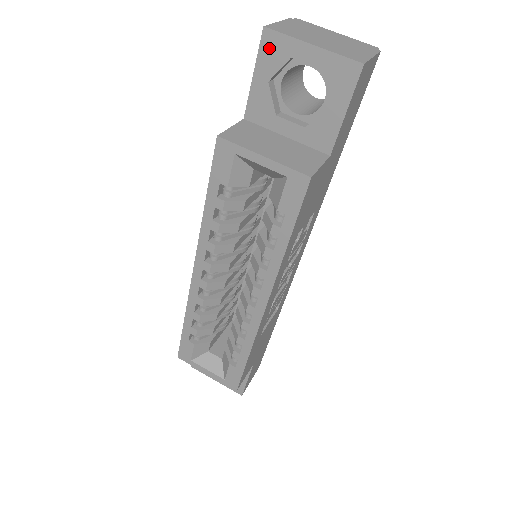
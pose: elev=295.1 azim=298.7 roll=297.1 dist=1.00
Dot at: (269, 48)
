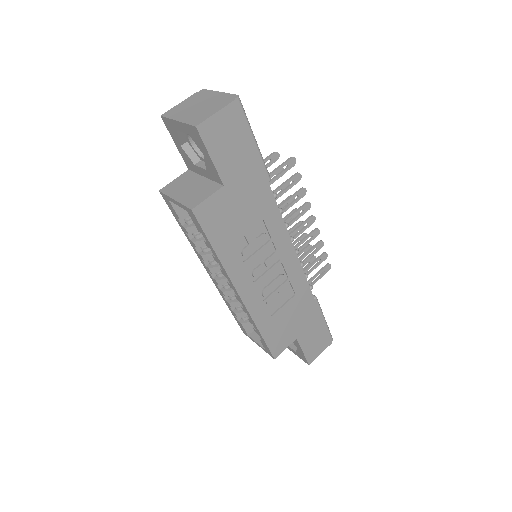
Dot at: (169, 127)
